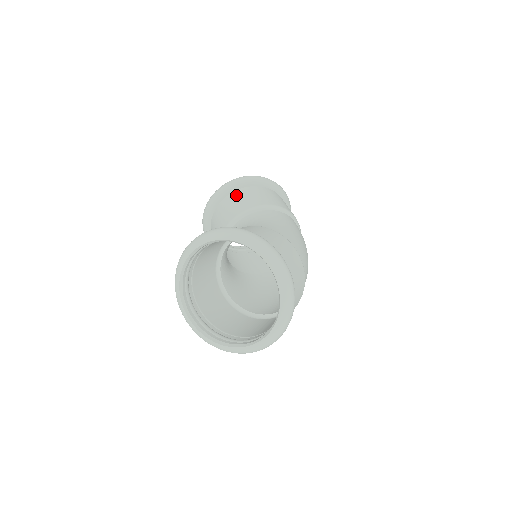
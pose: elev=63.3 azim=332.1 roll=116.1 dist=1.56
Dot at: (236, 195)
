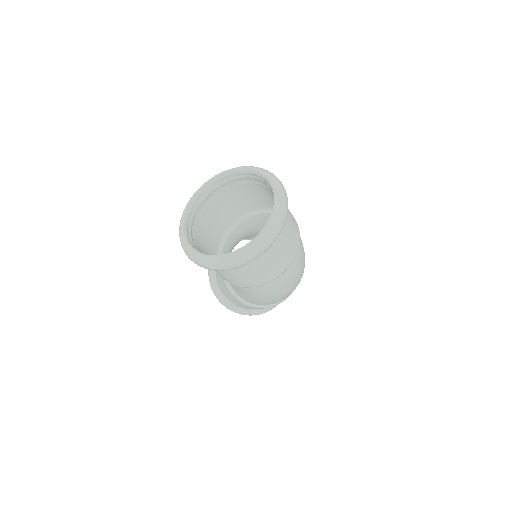
Dot at: occluded
